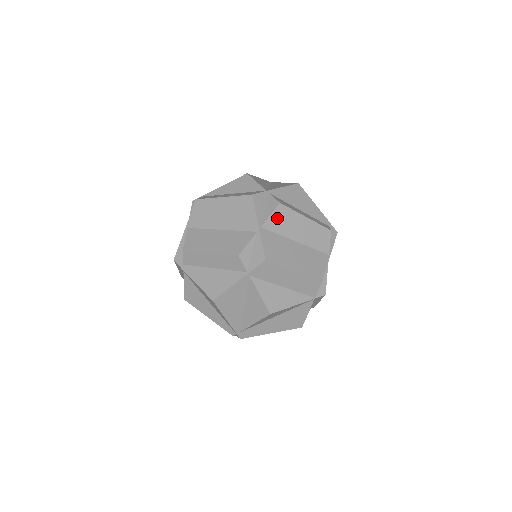
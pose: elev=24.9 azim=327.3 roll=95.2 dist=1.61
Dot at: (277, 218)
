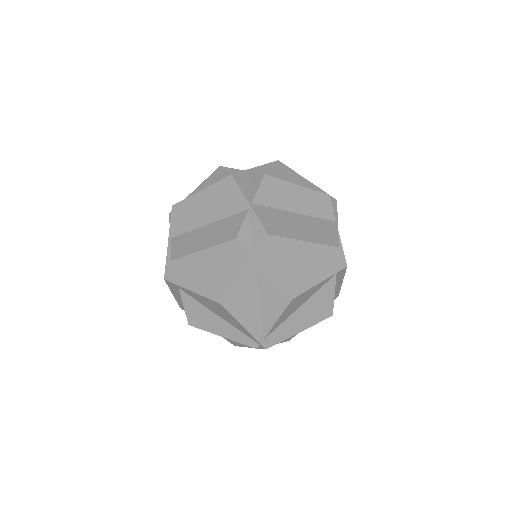
Dot at: (266, 191)
